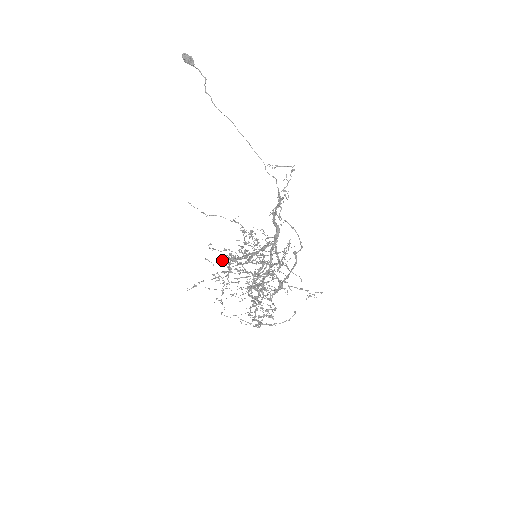
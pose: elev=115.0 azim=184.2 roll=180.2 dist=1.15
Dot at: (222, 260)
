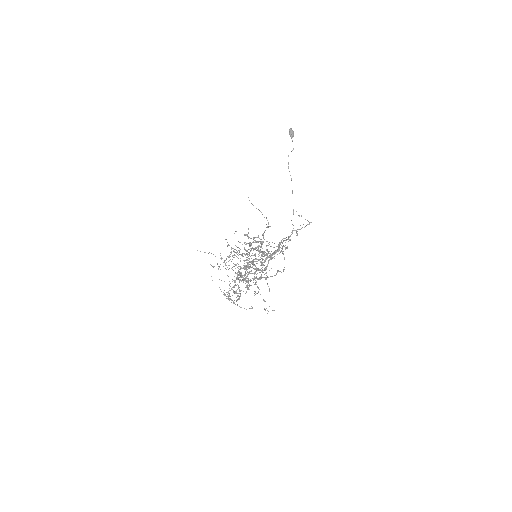
Dot at: (245, 234)
